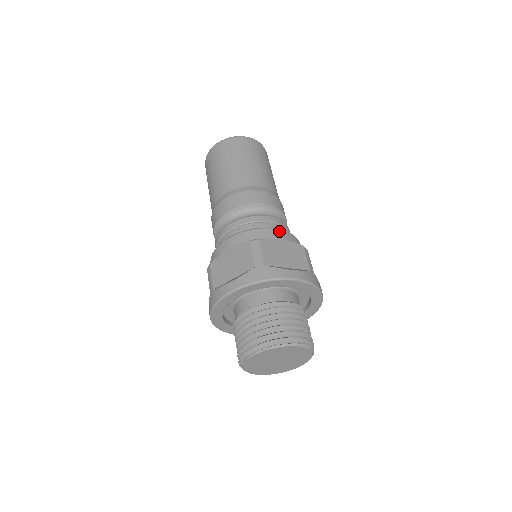
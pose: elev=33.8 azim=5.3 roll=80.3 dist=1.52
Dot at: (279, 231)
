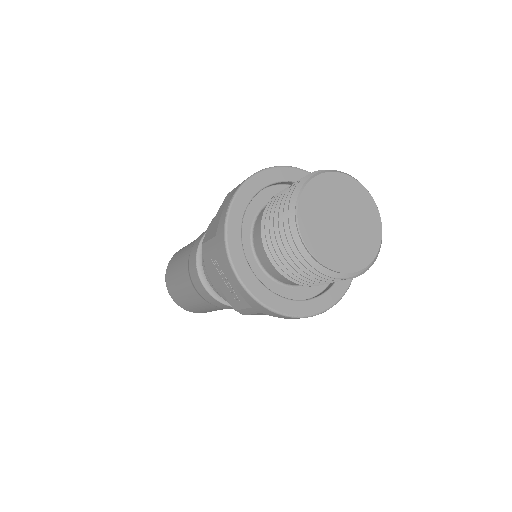
Dot at: occluded
